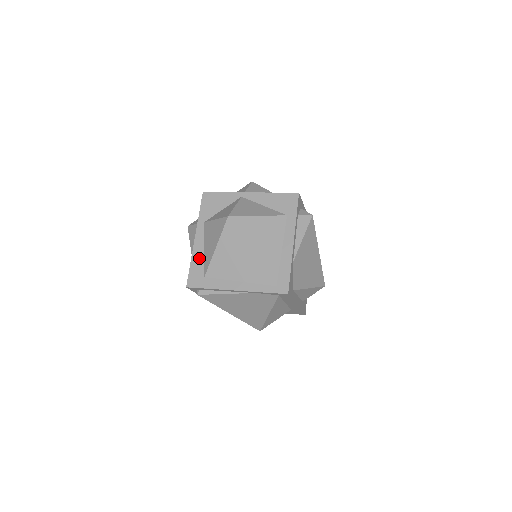
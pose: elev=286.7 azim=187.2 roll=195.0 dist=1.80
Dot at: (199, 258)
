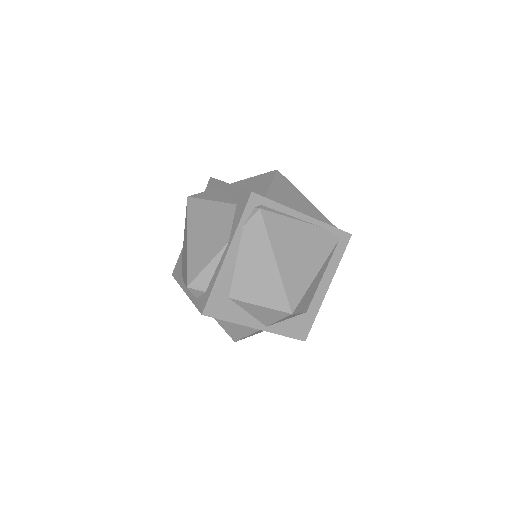
Dot at: occluded
